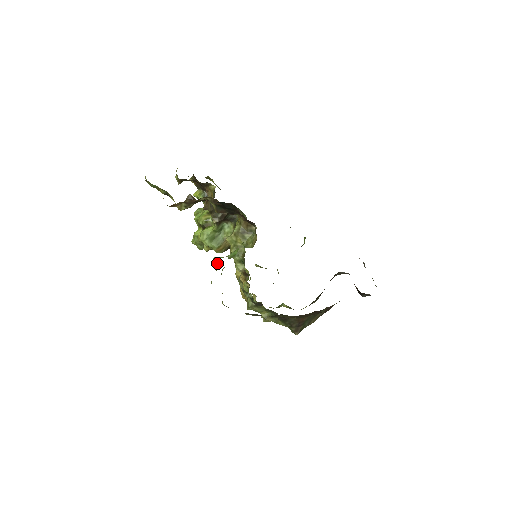
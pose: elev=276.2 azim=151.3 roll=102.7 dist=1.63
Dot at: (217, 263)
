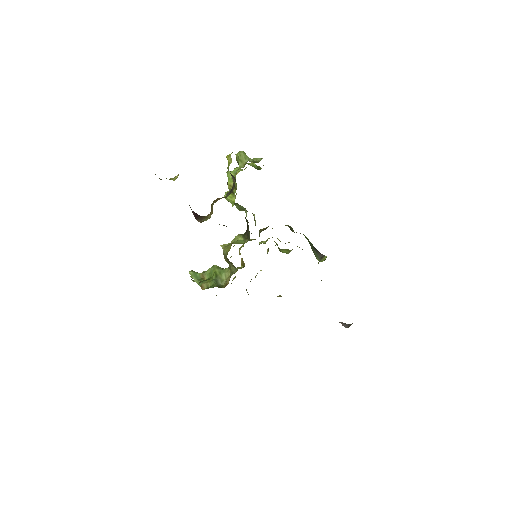
Dot at: (192, 276)
